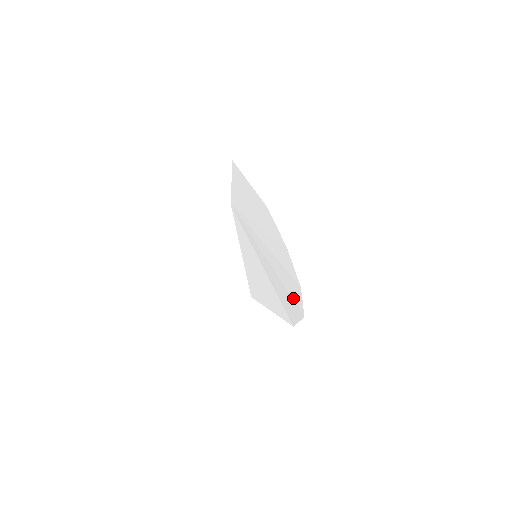
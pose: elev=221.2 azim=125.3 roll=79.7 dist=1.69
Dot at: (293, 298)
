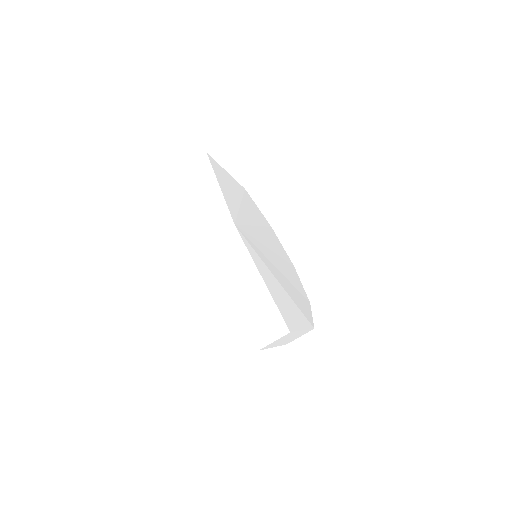
Dot at: (299, 290)
